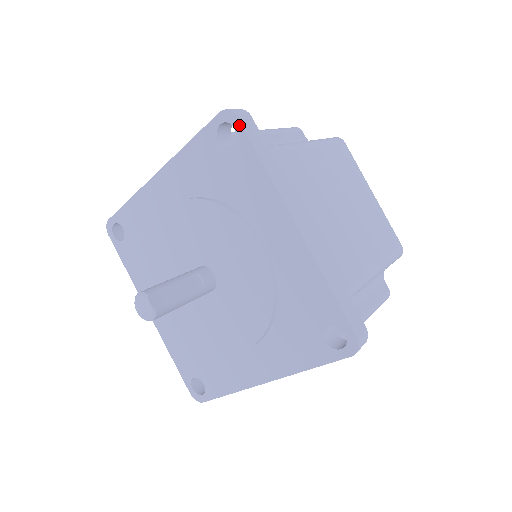
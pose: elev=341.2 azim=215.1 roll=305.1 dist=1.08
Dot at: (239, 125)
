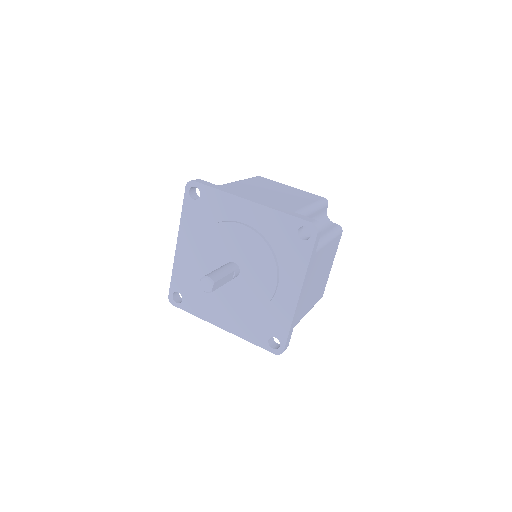
Dot at: (315, 238)
